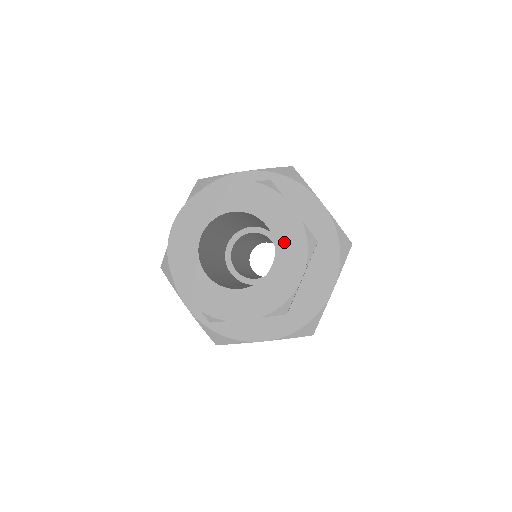
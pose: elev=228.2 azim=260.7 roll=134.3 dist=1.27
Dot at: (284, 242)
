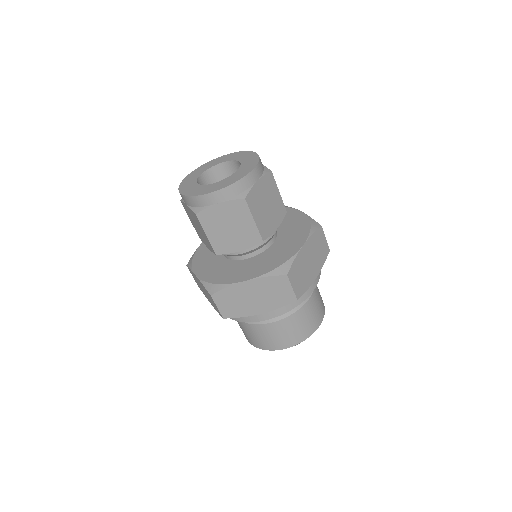
Dot at: (246, 162)
